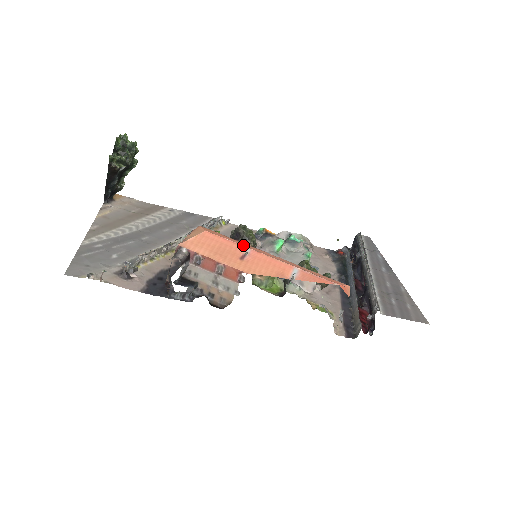
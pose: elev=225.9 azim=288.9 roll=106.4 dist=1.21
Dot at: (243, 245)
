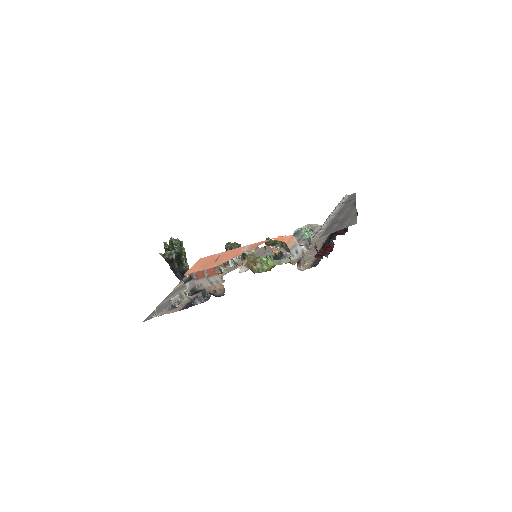
Dot at: occluded
